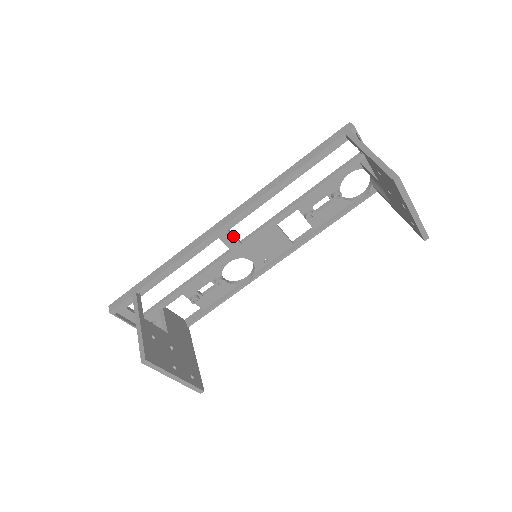
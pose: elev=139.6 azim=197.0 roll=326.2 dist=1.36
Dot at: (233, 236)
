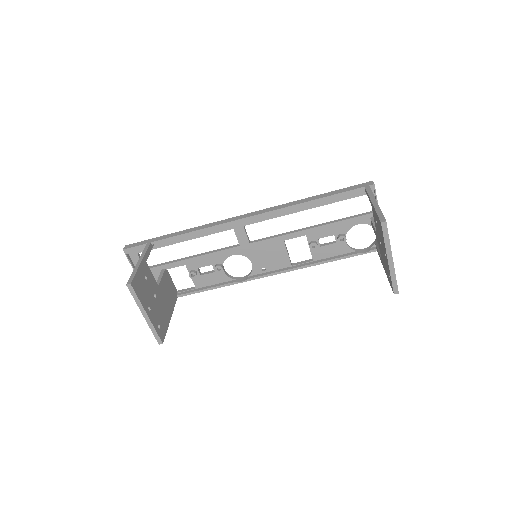
Dot at: (245, 233)
